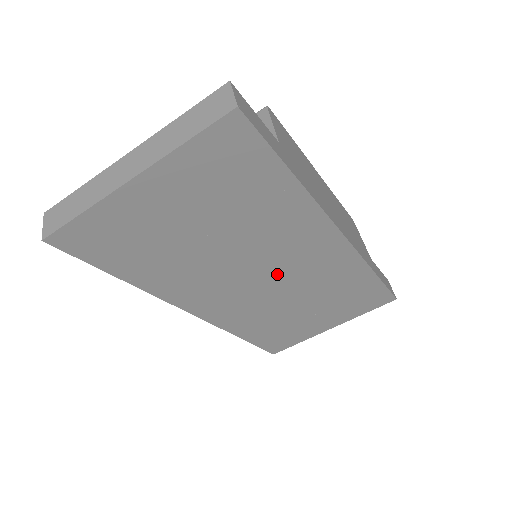
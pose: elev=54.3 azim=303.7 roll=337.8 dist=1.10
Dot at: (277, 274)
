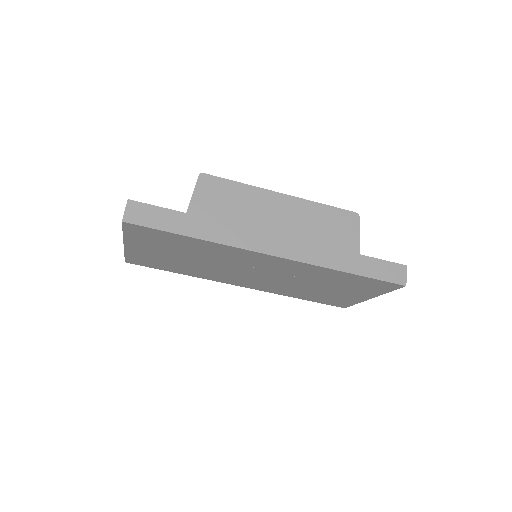
Dot at: (263, 272)
